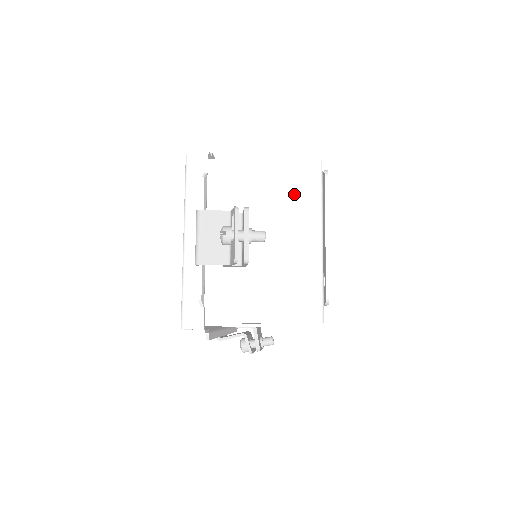
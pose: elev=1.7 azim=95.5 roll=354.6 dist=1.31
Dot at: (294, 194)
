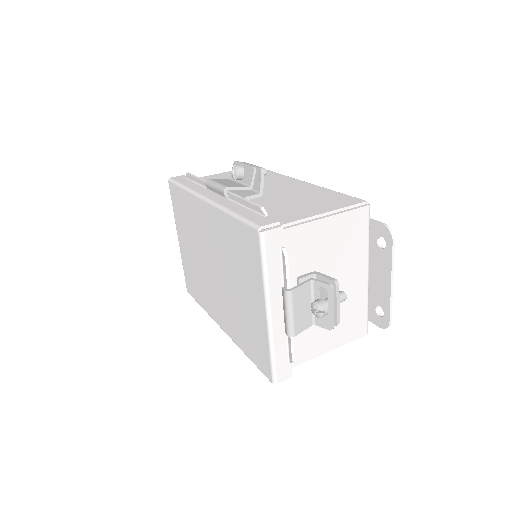
Dot at: (351, 242)
